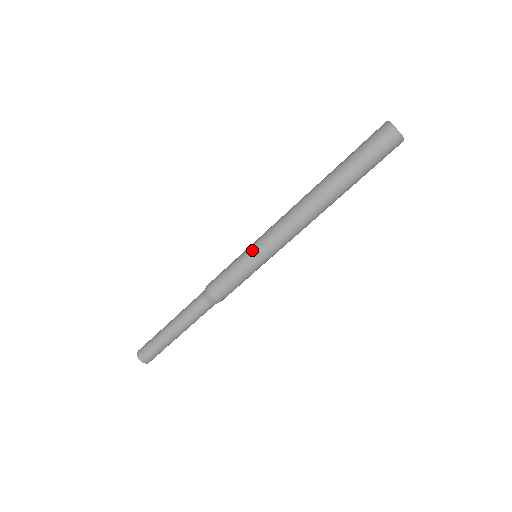
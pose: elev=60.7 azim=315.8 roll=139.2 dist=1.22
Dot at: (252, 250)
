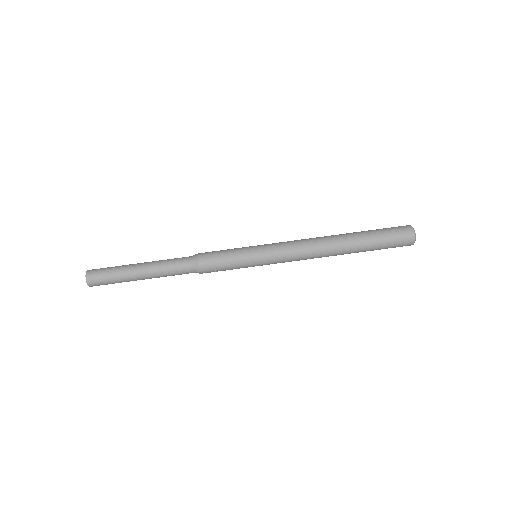
Dot at: (260, 250)
